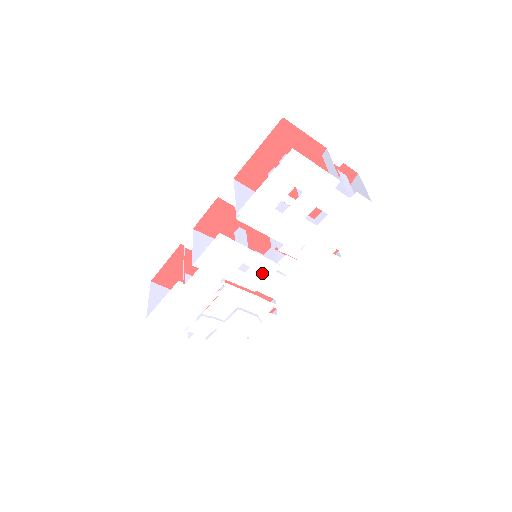
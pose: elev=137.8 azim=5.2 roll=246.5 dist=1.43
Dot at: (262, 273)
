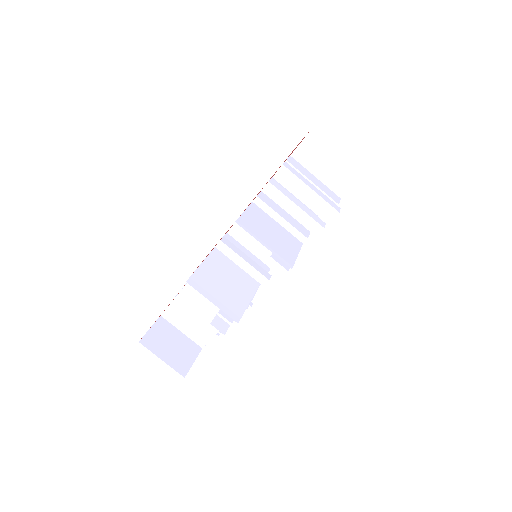
Dot at: occluded
